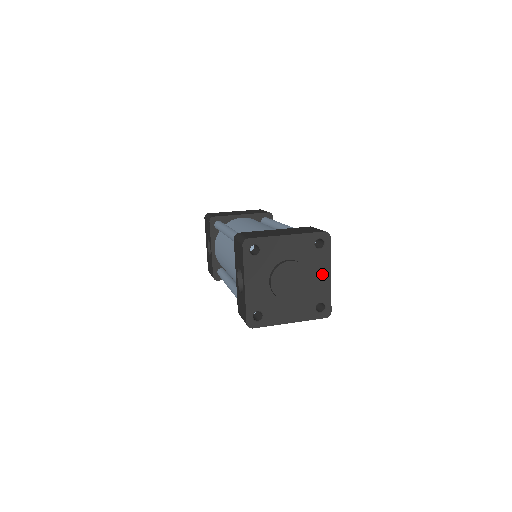
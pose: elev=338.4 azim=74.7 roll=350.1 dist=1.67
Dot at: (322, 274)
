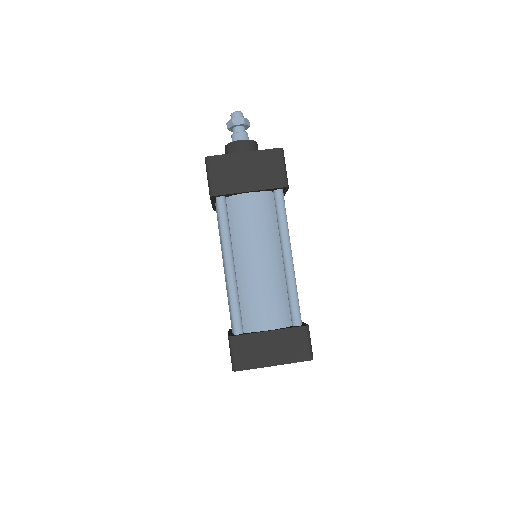
Dot at: occluded
